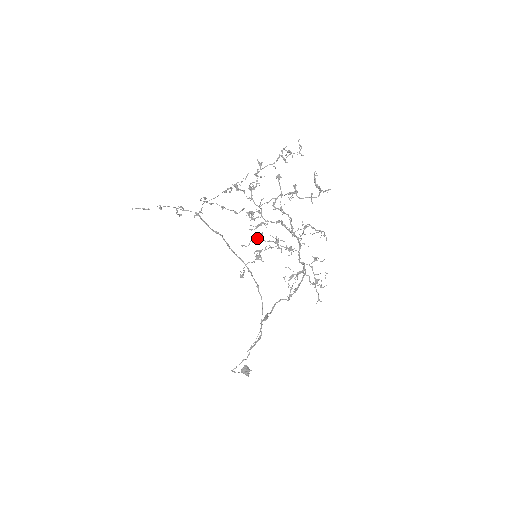
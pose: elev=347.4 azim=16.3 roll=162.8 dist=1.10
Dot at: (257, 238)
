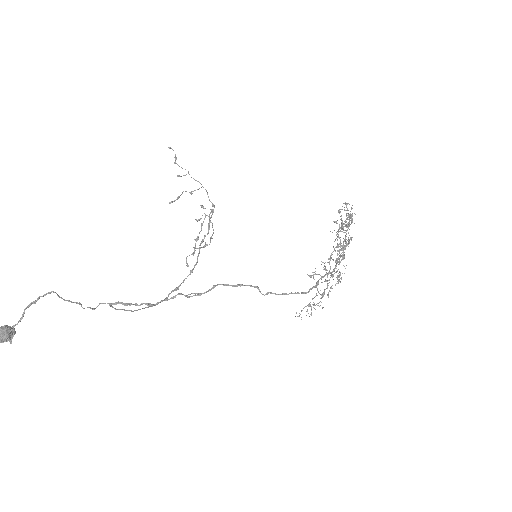
Dot at: (352, 221)
